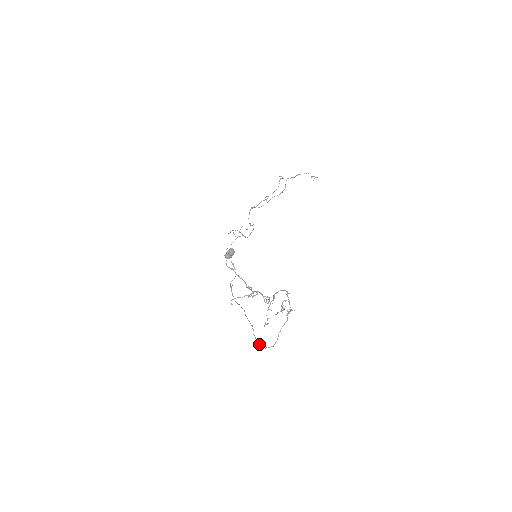
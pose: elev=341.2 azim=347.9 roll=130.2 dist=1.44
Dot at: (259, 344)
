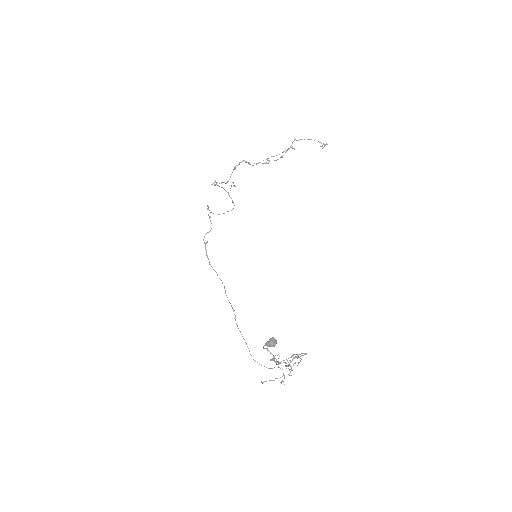
Dot at: occluded
